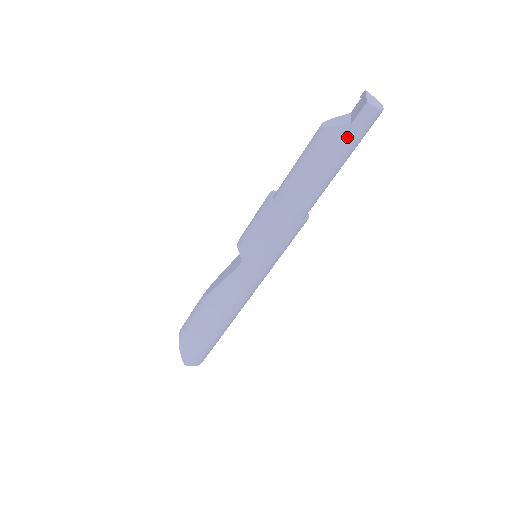
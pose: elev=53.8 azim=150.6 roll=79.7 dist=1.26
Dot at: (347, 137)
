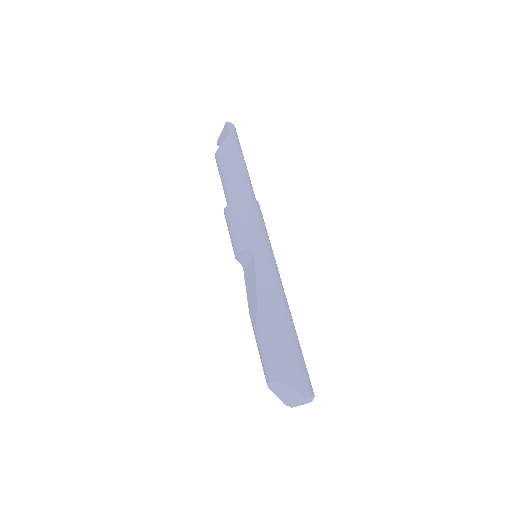
Dot at: (234, 141)
